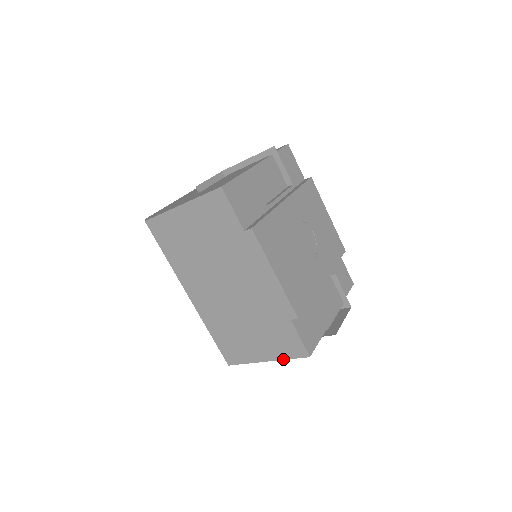
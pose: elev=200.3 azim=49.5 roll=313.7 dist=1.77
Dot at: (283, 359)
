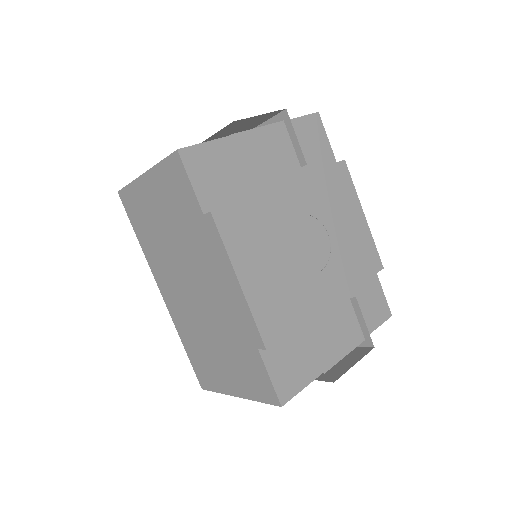
Dot at: (253, 399)
